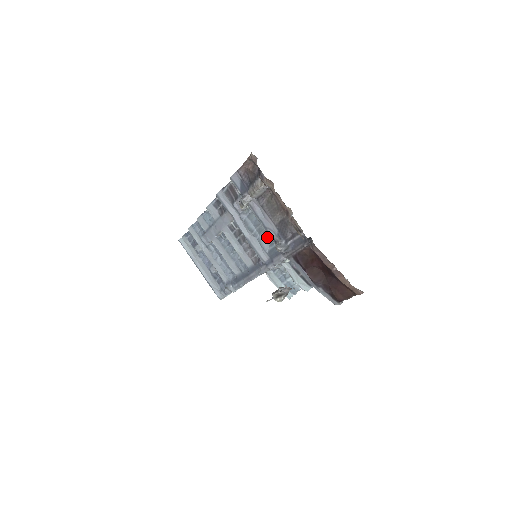
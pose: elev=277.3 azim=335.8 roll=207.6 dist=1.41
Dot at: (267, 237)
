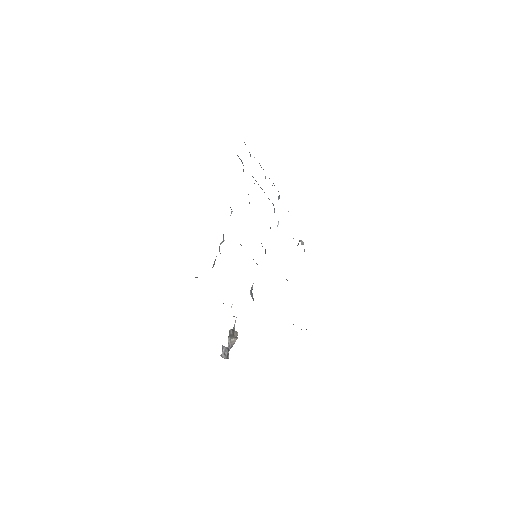
Dot at: occluded
